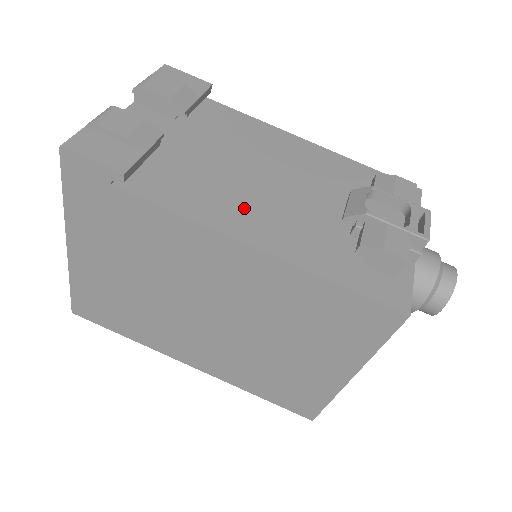
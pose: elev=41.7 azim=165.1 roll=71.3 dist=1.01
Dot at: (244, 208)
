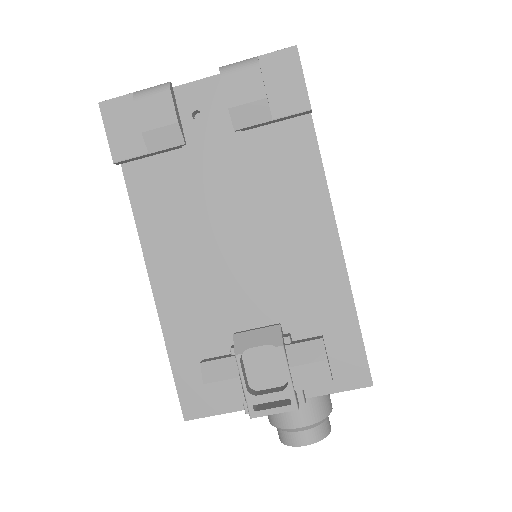
Dot at: (183, 253)
